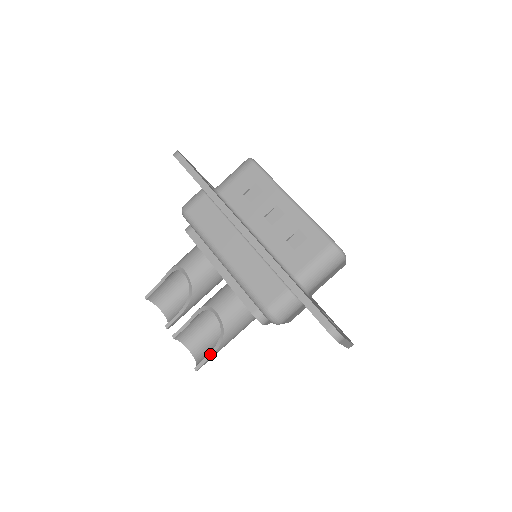
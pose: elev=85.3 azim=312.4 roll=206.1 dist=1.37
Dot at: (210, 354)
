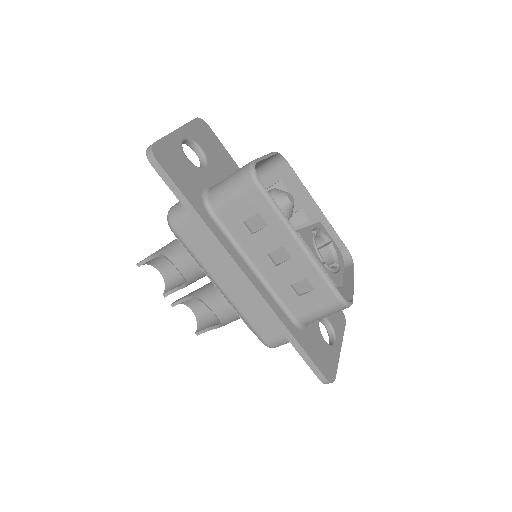
Dot at: (210, 328)
